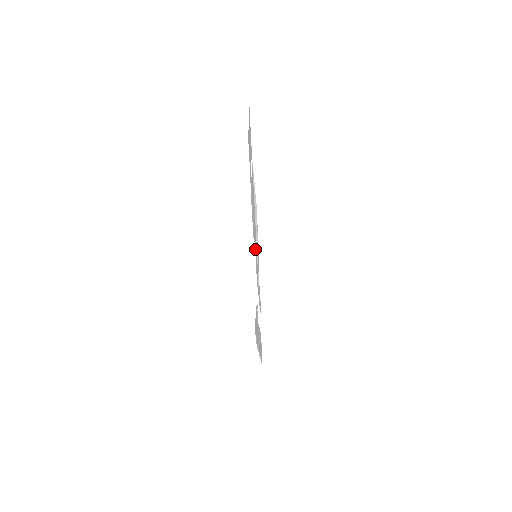
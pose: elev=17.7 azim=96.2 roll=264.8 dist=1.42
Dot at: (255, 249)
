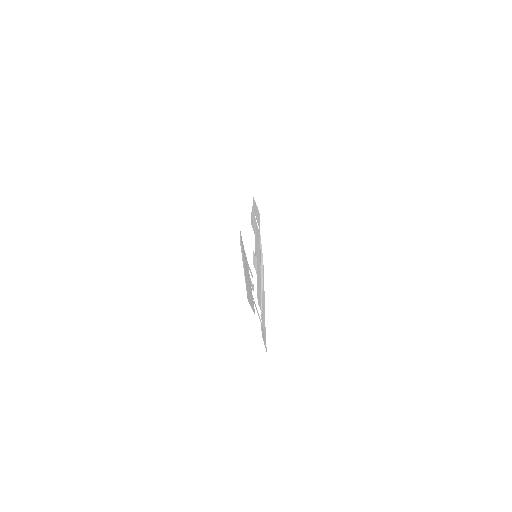
Dot at: (256, 256)
